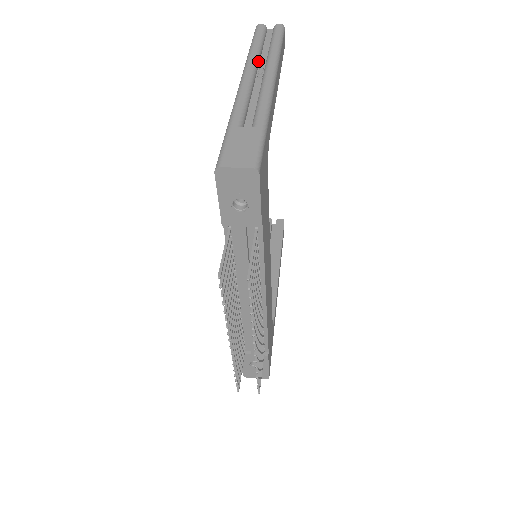
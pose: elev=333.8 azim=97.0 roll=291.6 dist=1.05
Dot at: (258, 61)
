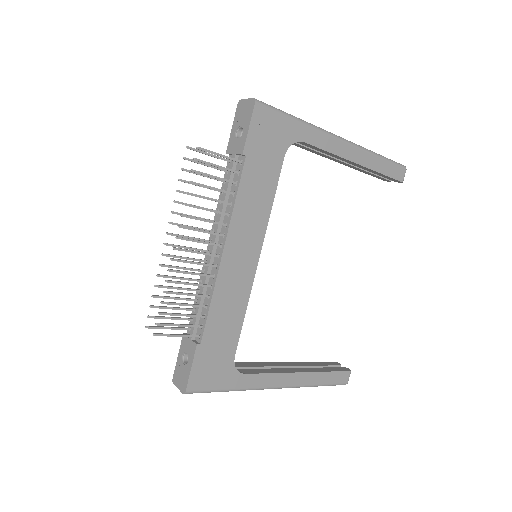
Dot at: occluded
